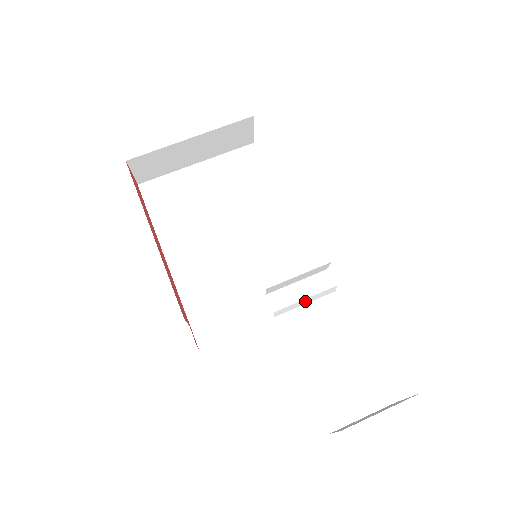
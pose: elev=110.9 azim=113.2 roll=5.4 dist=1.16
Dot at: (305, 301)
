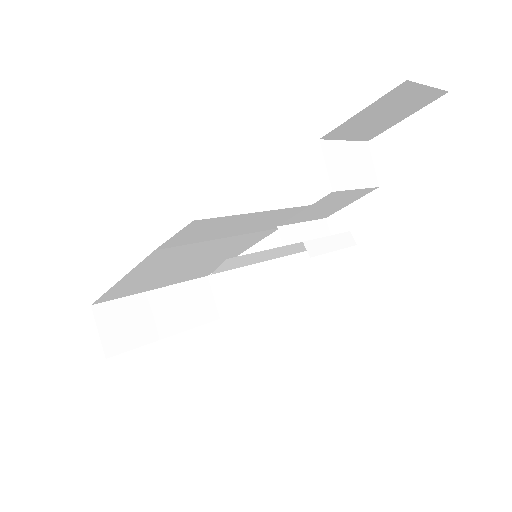
Dot at: (331, 244)
